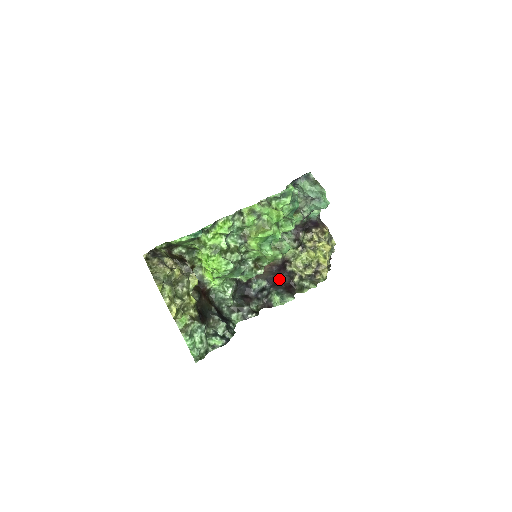
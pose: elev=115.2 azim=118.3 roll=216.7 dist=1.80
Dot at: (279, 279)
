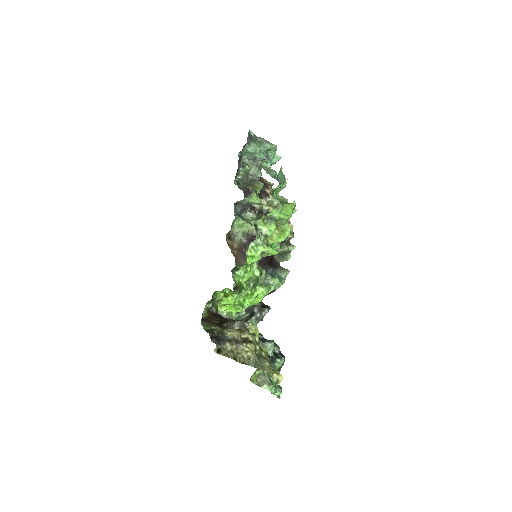
Dot at: occluded
